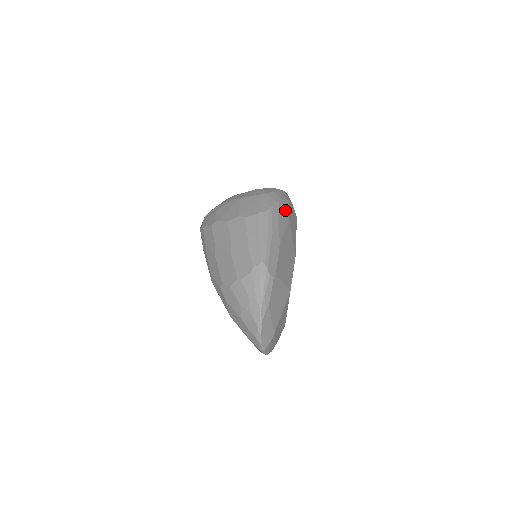
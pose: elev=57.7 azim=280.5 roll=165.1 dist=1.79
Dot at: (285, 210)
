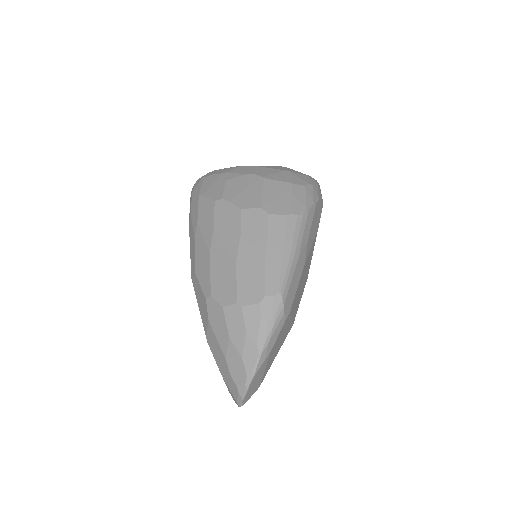
Dot at: (318, 215)
